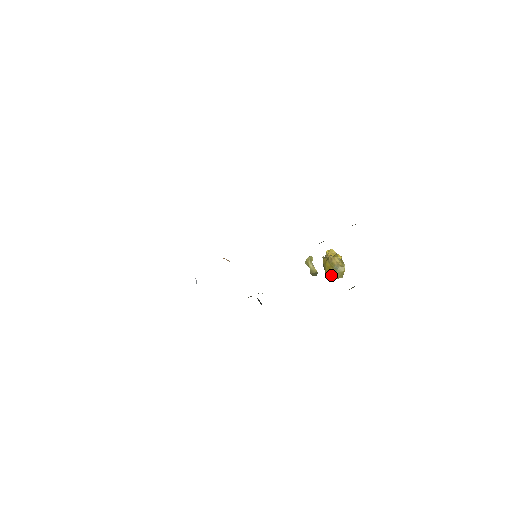
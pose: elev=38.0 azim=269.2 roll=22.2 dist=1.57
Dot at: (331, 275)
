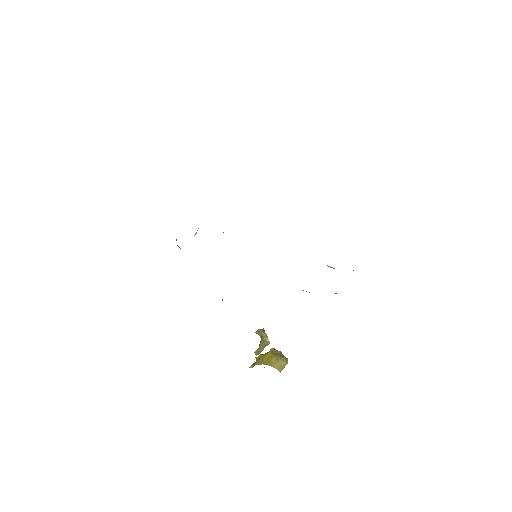
Dot at: (271, 363)
